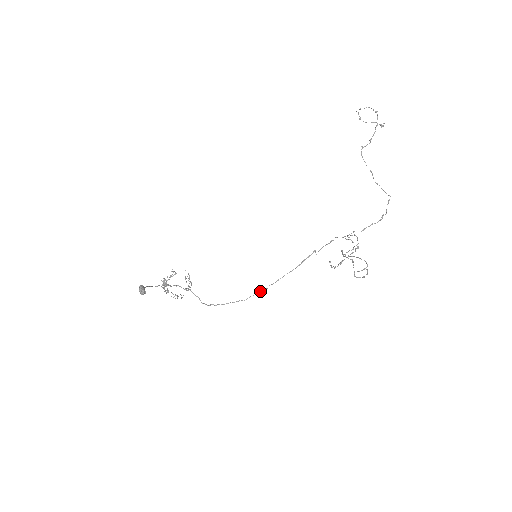
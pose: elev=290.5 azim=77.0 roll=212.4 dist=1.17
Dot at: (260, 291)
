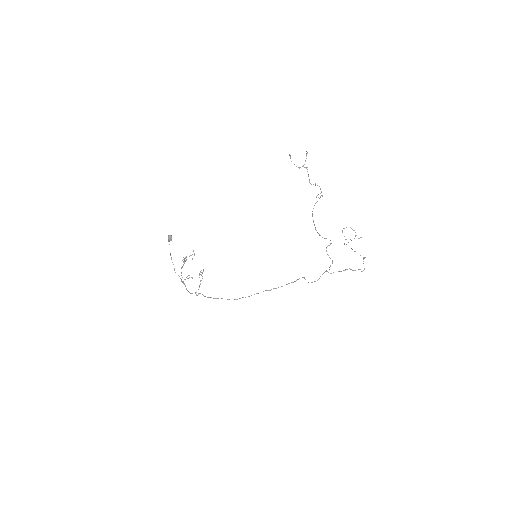
Dot at: occluded
